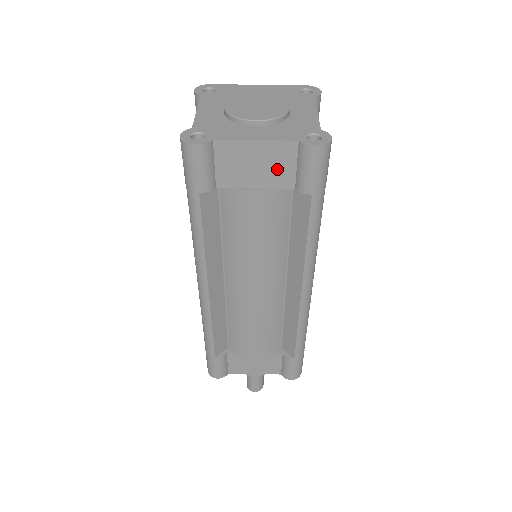
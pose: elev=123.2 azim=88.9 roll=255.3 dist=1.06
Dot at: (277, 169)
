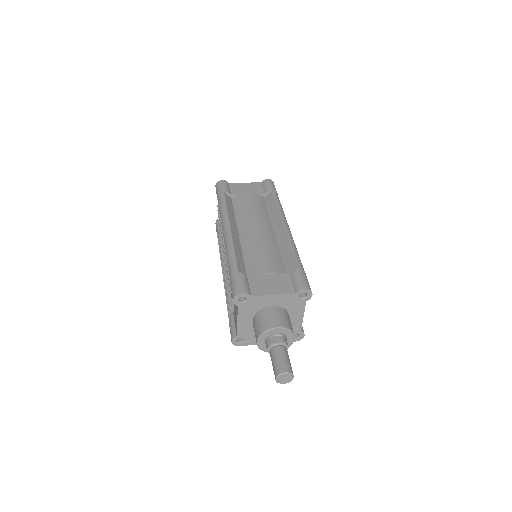
Dot at: (255, 189)
